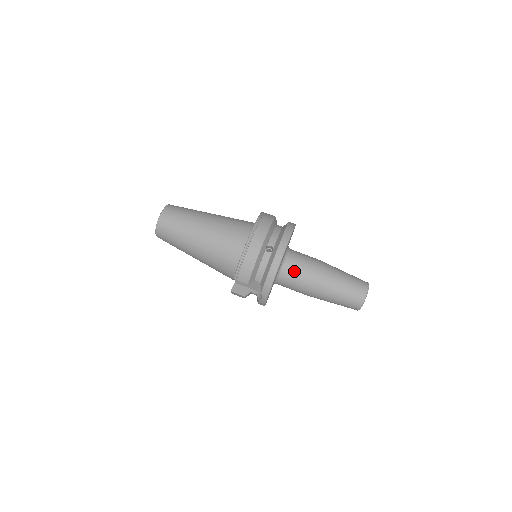
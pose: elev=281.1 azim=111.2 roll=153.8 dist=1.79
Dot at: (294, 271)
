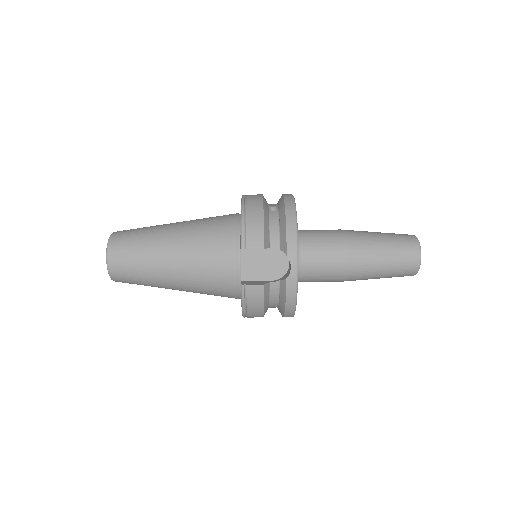
Dot at: (315, 237)
